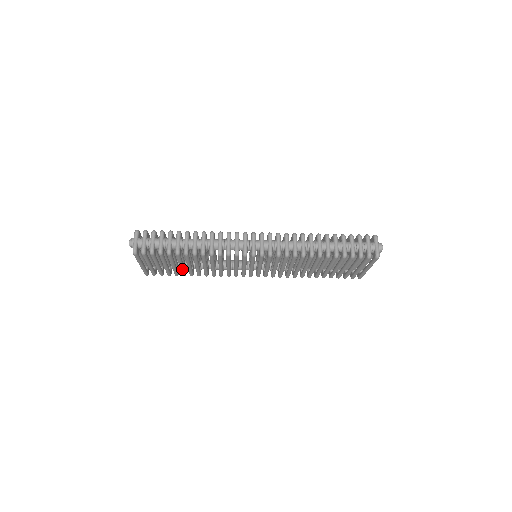
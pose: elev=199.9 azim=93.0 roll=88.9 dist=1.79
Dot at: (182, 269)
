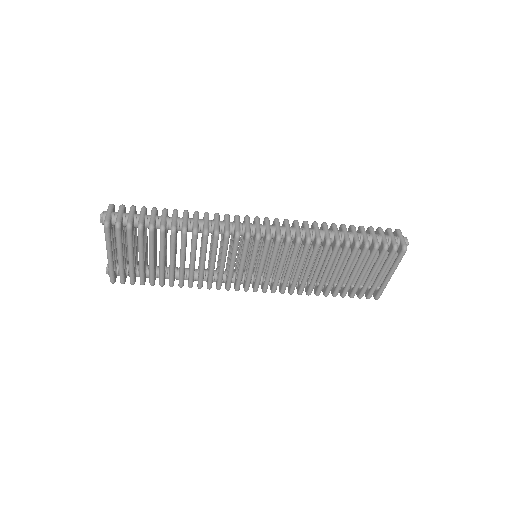
Dot at: (162, 268)
